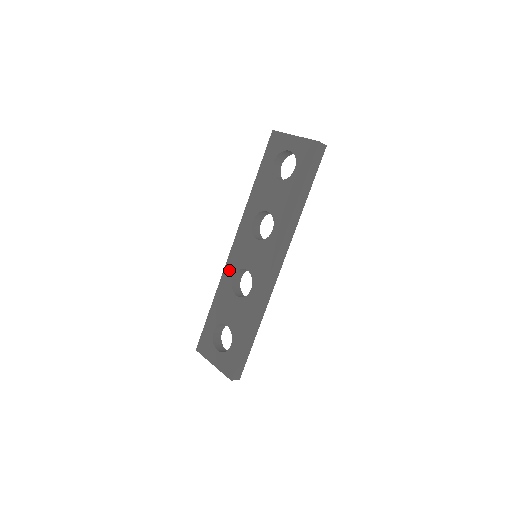
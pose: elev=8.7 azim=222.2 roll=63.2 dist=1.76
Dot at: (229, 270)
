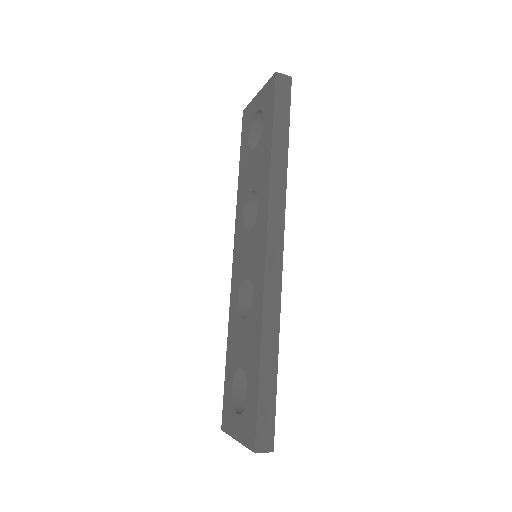
Dot at: (234, 293)
